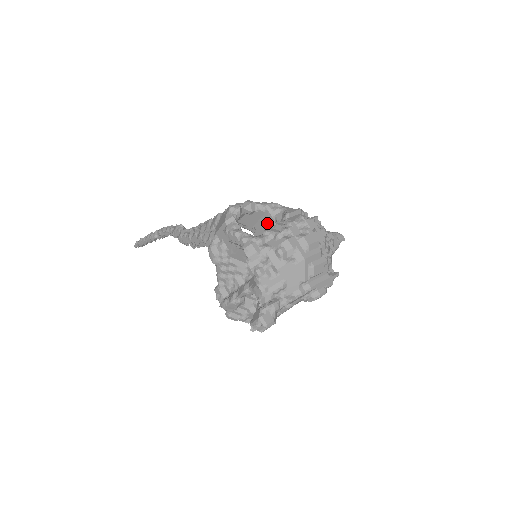
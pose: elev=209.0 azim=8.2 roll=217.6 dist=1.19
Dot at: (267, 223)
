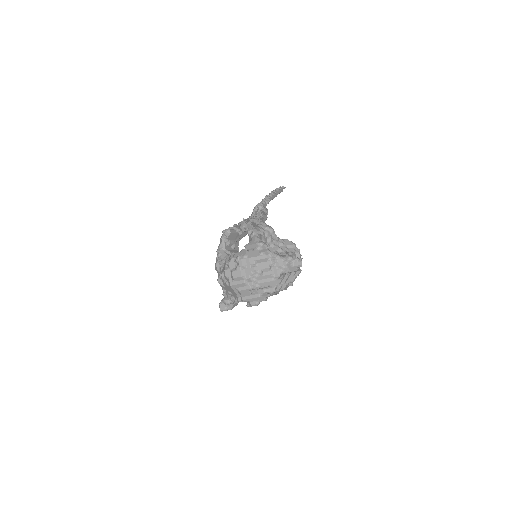
Dot at: occluded
